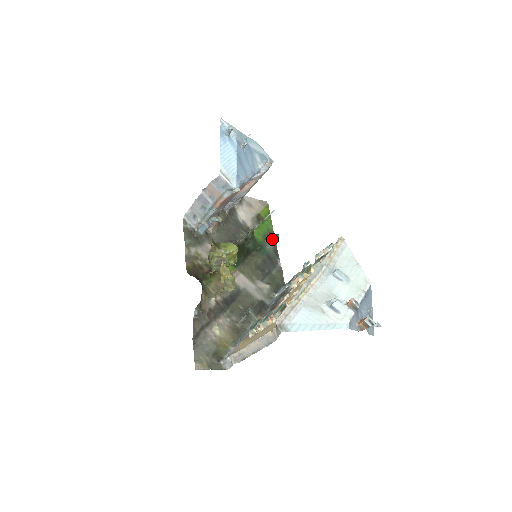
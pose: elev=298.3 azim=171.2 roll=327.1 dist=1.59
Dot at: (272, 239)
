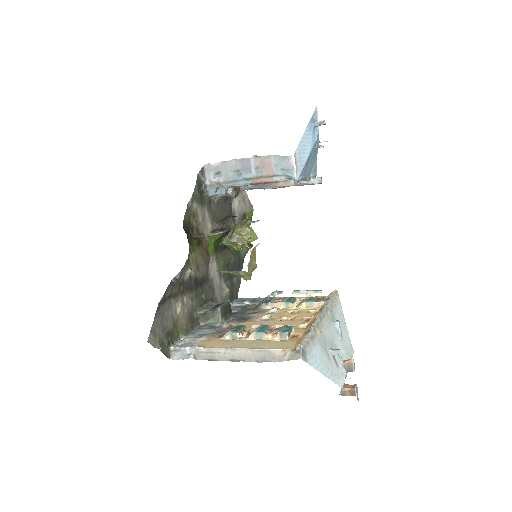
Dot at: (248, 246)
